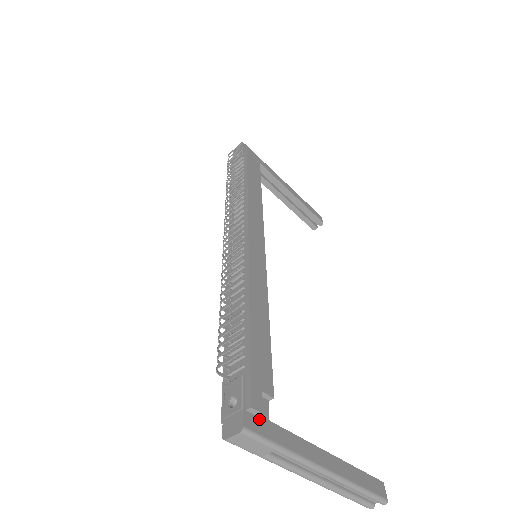
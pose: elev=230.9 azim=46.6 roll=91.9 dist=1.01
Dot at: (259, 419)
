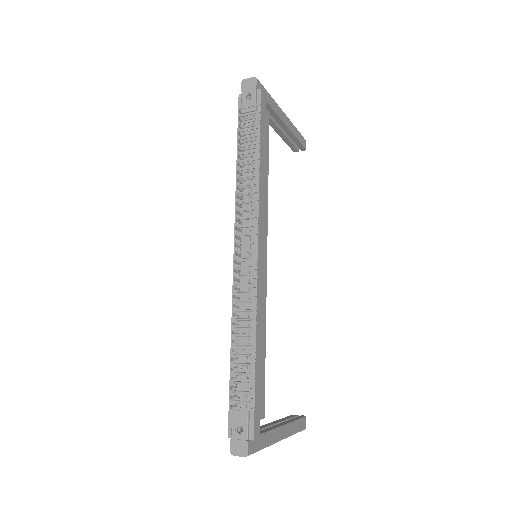
Dot at: occluded
